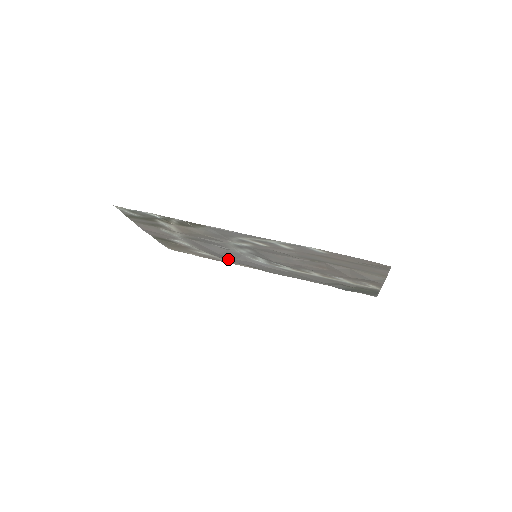
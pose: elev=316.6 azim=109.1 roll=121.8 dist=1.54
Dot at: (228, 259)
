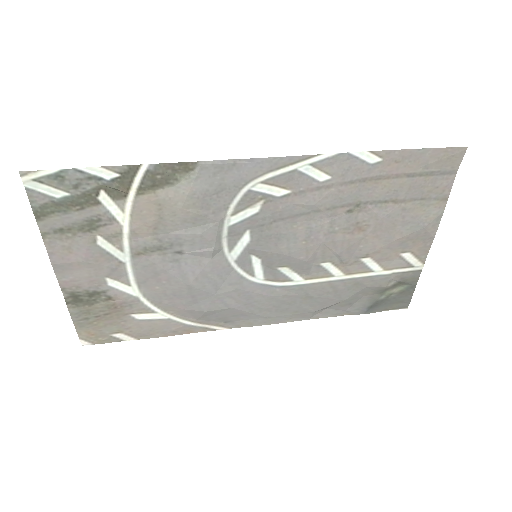
Dot at: (199, 305)
